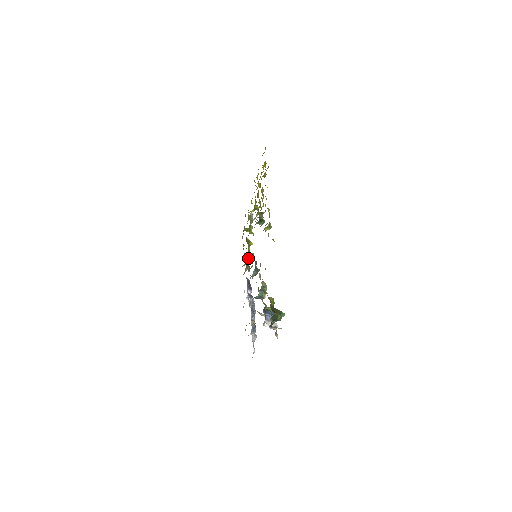
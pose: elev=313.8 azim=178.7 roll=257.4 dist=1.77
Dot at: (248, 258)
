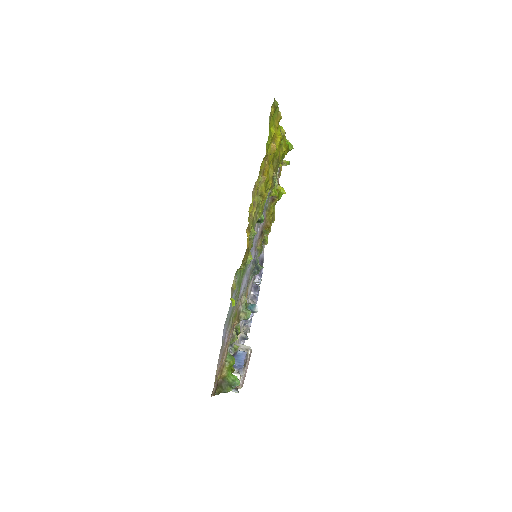
Dot at: occluded
